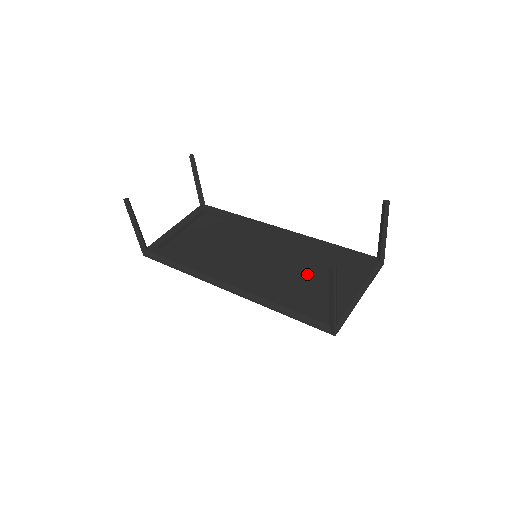
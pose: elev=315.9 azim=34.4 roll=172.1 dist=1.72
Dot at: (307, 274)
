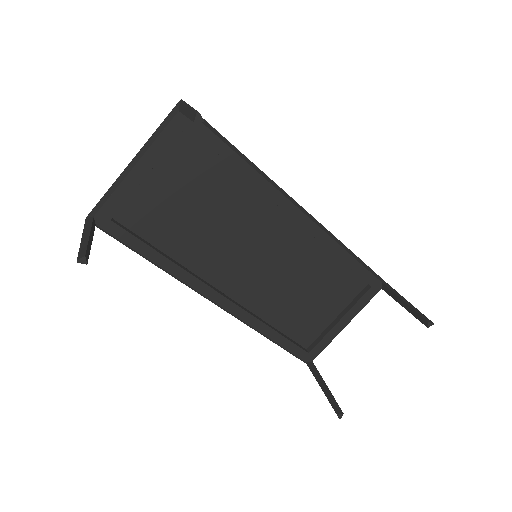
Dot at: (306, 290)
